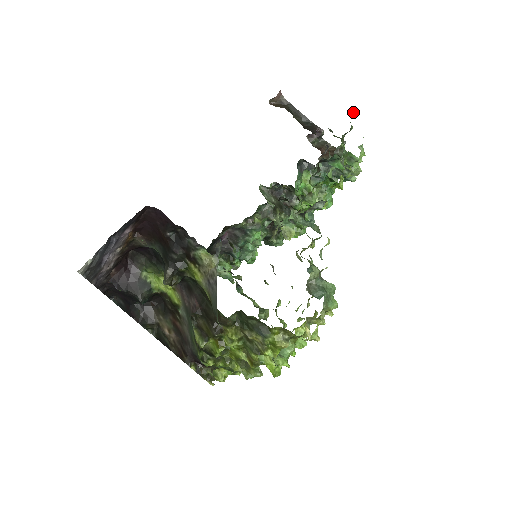
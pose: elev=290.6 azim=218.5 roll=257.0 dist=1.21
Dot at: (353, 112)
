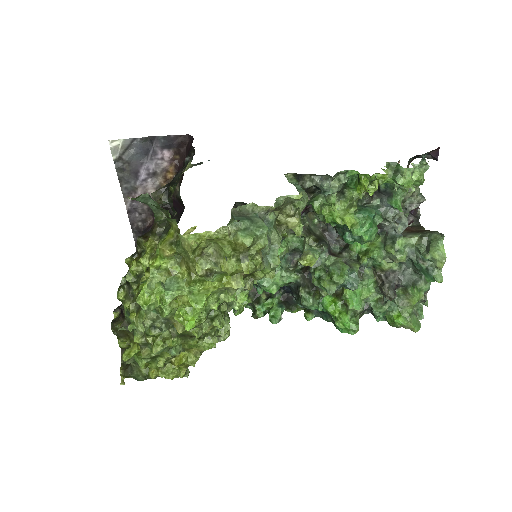
Dot at: occluded
